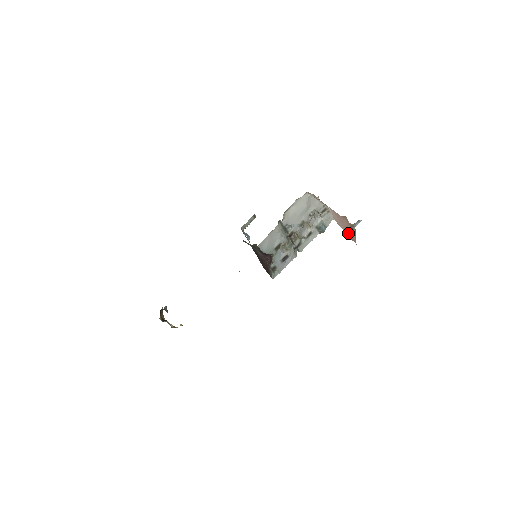
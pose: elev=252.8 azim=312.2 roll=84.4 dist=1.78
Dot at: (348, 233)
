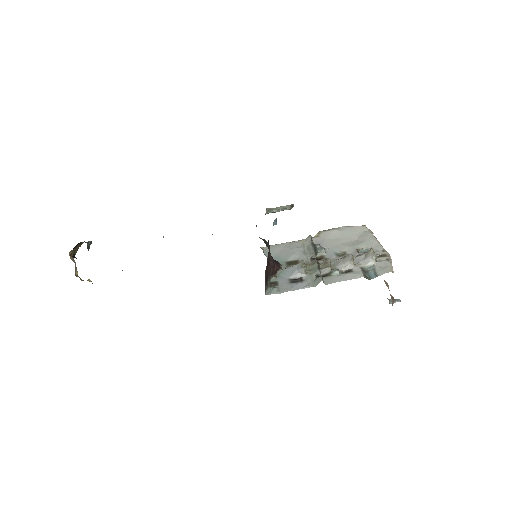
Dot at: occluded
